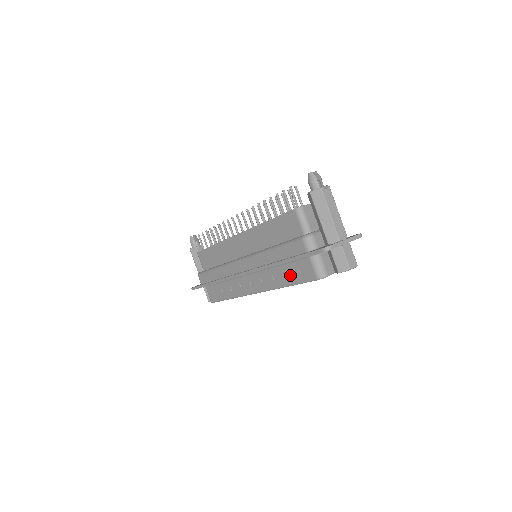
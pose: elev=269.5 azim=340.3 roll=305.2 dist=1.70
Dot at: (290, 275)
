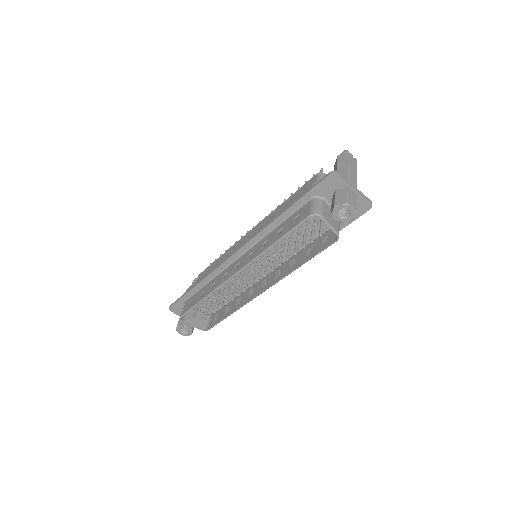
Dot at: (283, 229)
